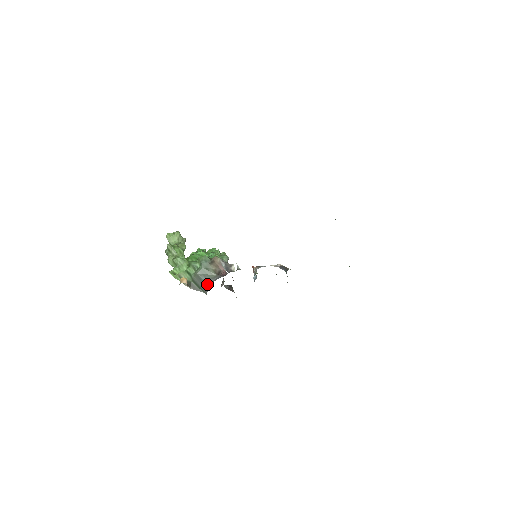
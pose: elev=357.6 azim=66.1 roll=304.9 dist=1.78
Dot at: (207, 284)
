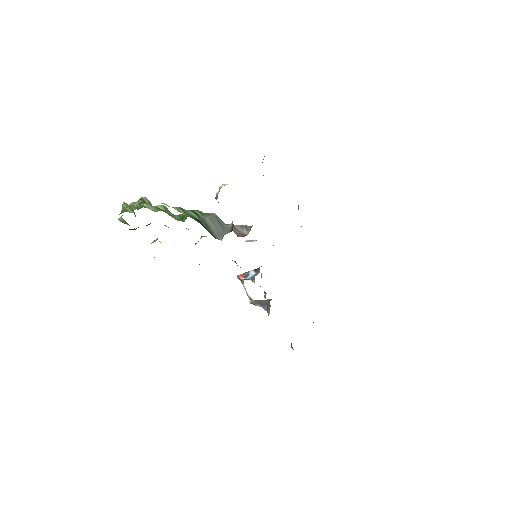
Dot at: (228, 227)
